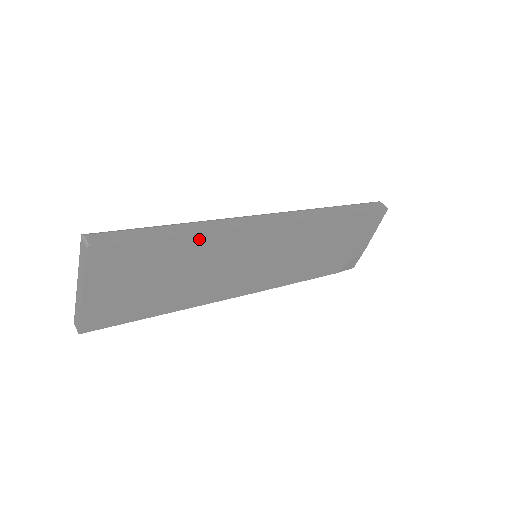
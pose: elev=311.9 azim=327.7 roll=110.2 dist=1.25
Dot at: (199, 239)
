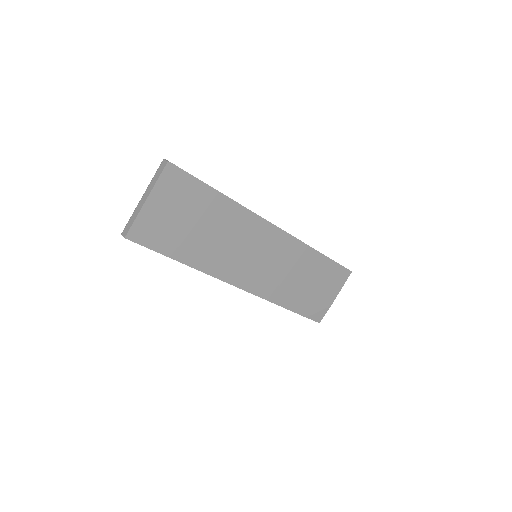
Dot at: (229, 205)
